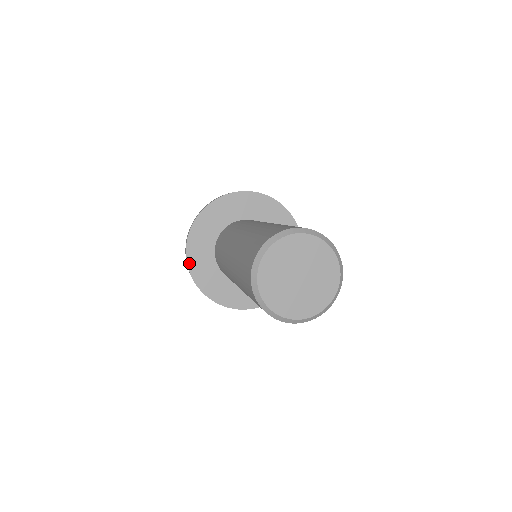
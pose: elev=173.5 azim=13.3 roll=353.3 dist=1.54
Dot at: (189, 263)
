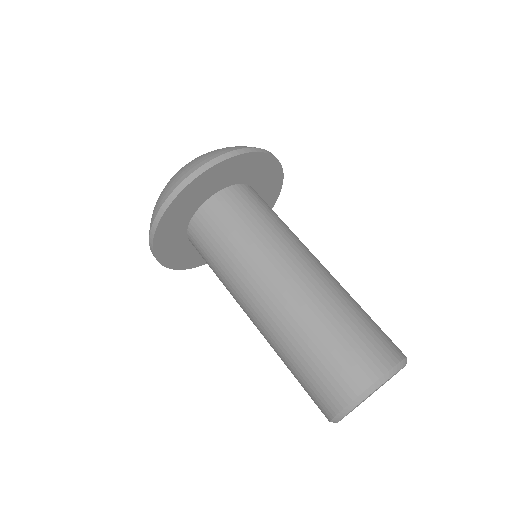
Dot at: (163, 219)
